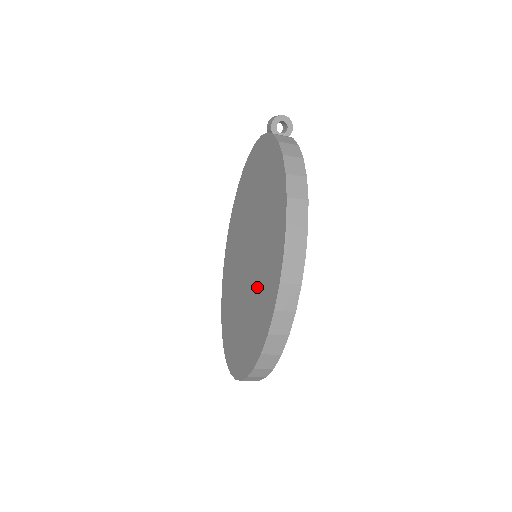
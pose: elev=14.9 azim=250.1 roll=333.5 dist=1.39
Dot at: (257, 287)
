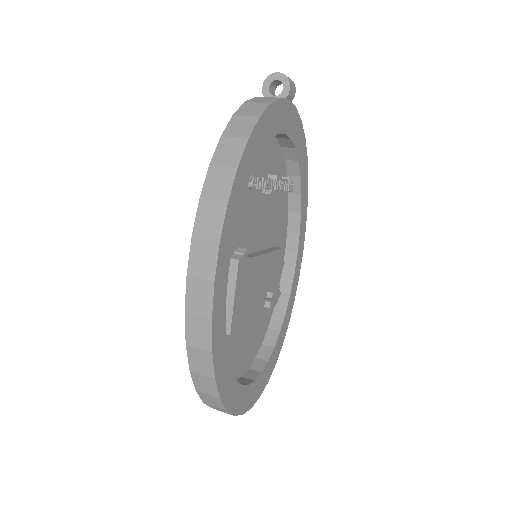
Dot at: occluded
